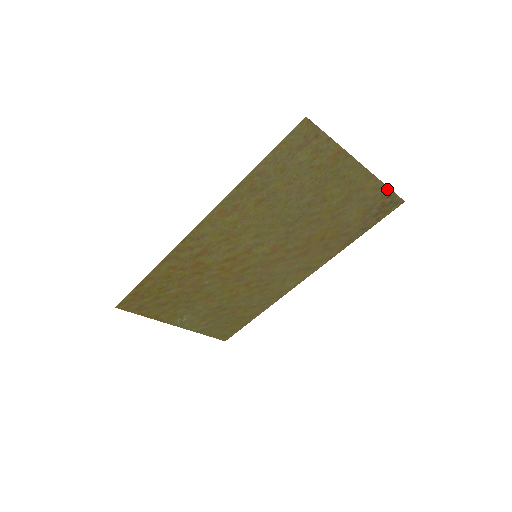
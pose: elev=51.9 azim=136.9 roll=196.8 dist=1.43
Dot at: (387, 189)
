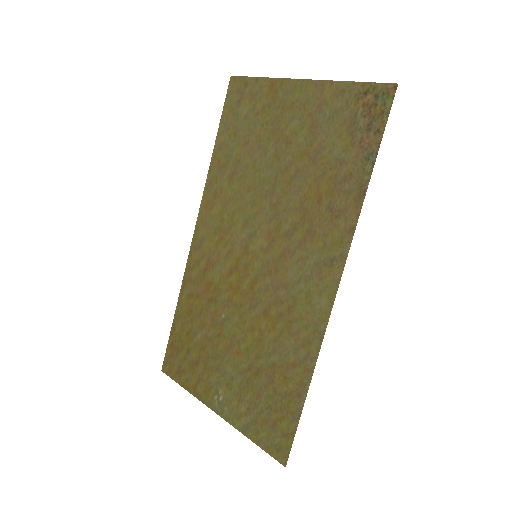
Dot at: (356, 85)
